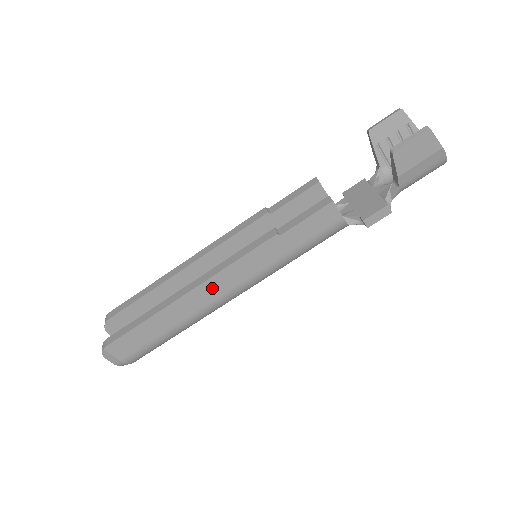
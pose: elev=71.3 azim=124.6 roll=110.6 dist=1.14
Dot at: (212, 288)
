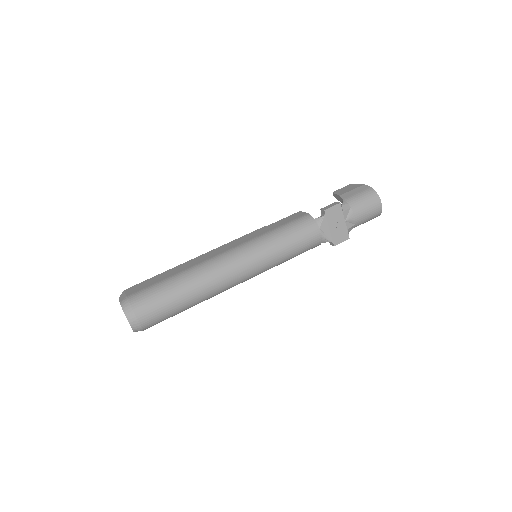
Dot at: (215, 252)
